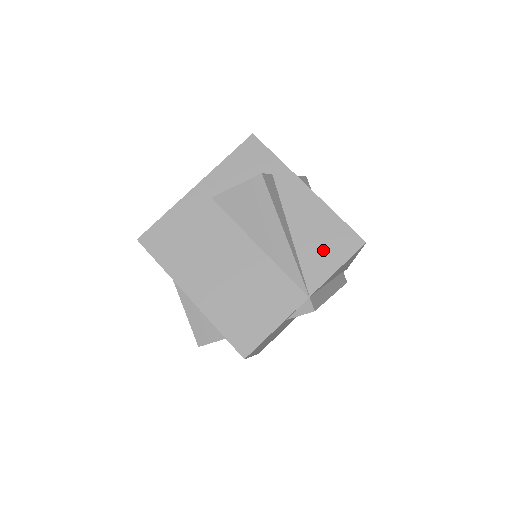
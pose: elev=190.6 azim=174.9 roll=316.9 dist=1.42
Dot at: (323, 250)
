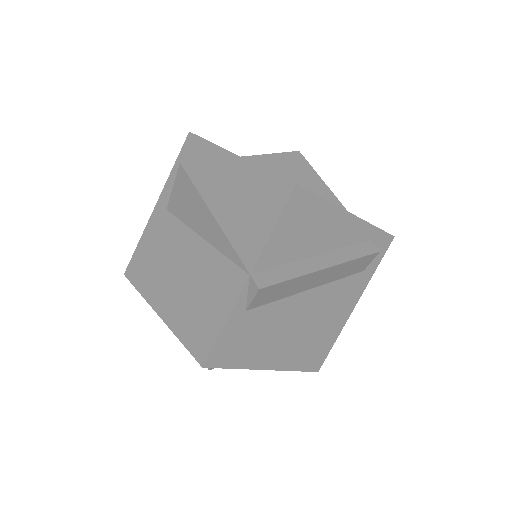
Dot at: (256, 215)
